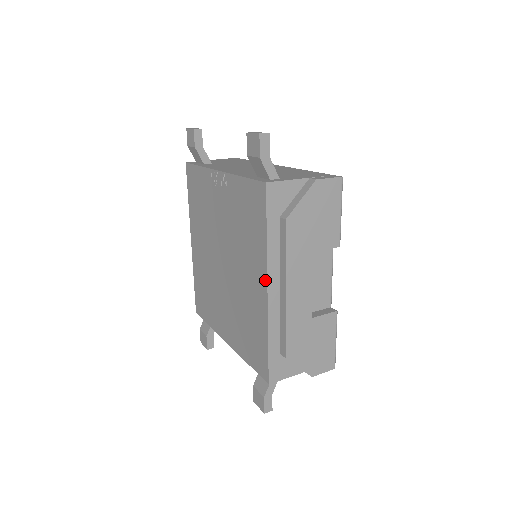
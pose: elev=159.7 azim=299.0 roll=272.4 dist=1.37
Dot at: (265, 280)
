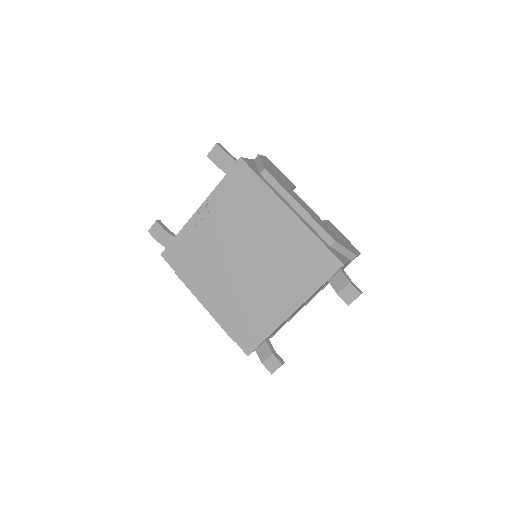
Dot at: (283, 206)
